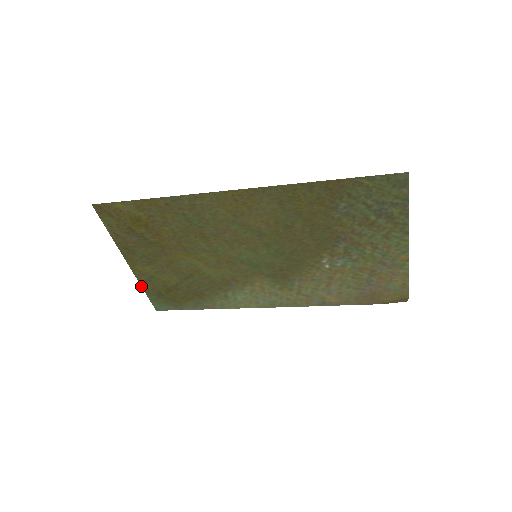
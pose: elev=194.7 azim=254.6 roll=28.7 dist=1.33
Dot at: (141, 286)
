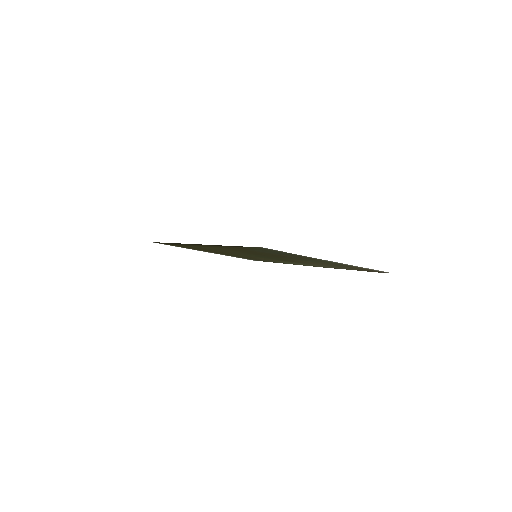
Dot at: occluded
